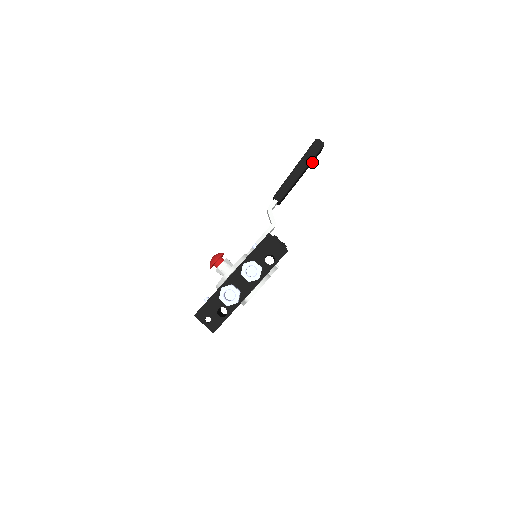
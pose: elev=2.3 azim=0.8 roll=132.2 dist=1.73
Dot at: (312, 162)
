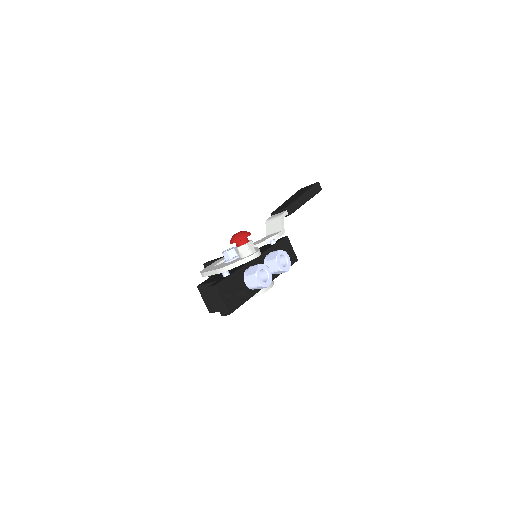
Dot at: occluded
